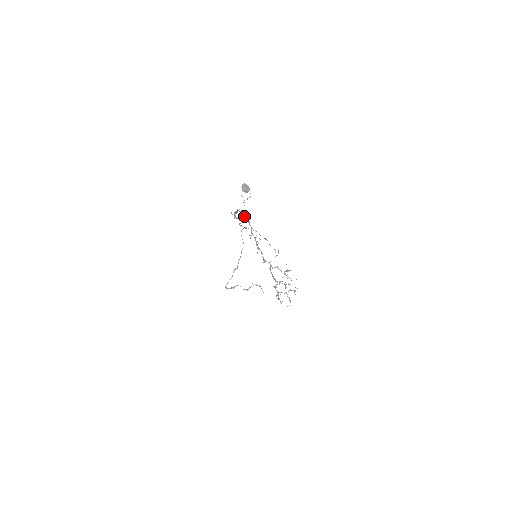
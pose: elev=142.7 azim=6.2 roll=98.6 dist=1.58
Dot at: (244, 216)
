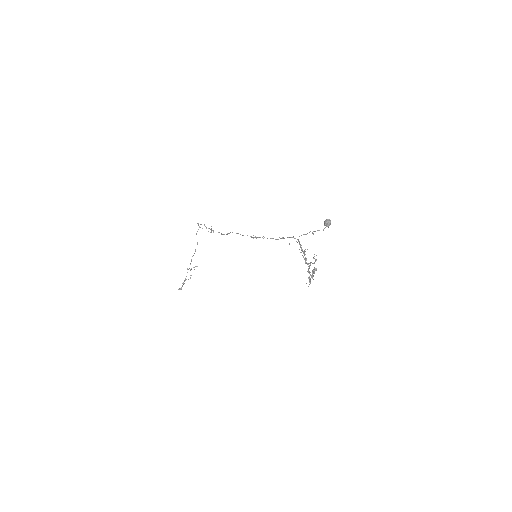
Dot at: occluded
